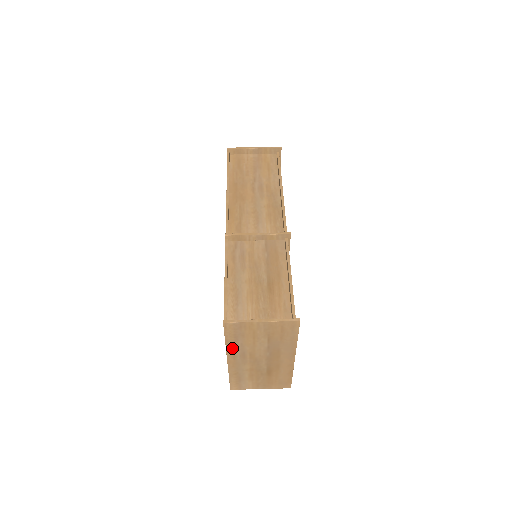
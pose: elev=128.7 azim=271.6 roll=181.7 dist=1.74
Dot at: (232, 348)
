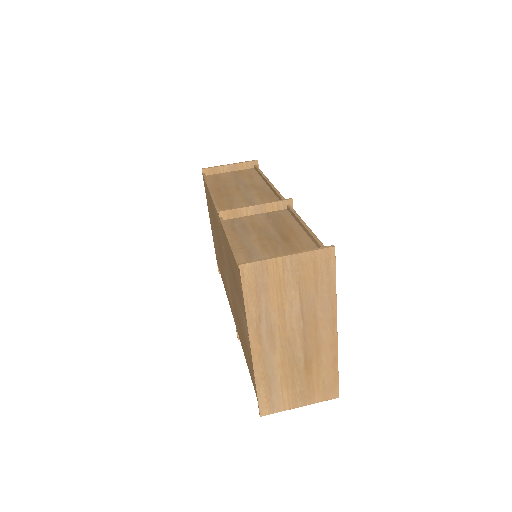
Dot at: (255, 319)
